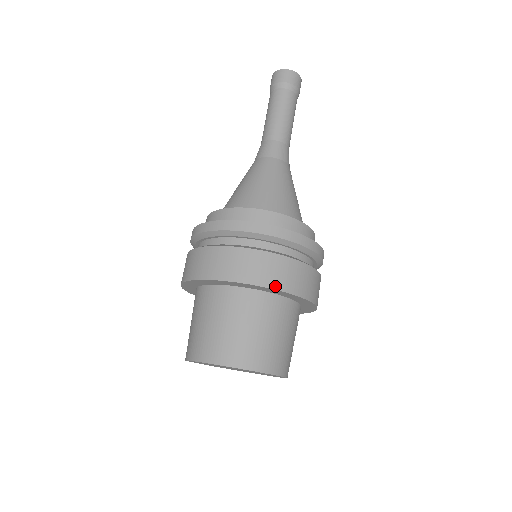
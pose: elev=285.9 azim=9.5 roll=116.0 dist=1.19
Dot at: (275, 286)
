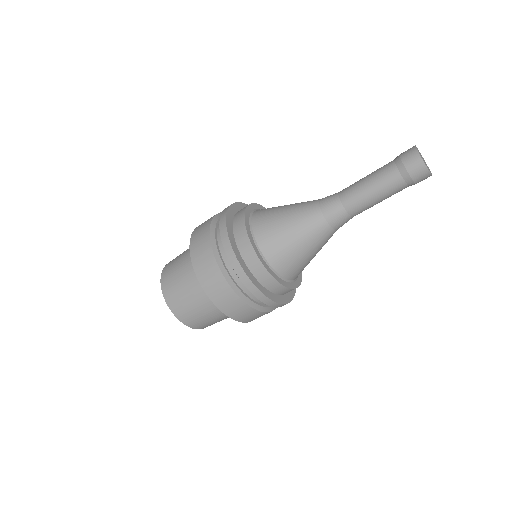
Dot at: occluded
